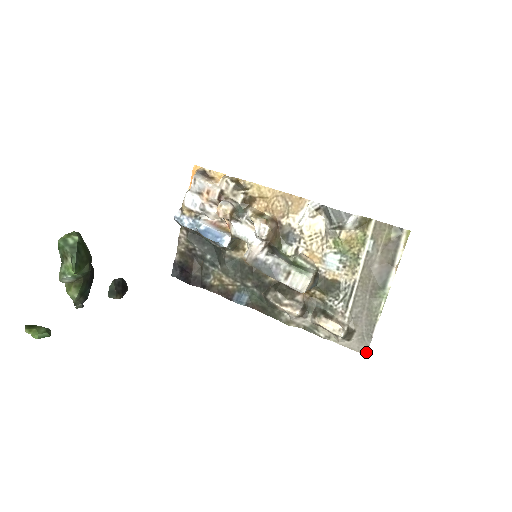
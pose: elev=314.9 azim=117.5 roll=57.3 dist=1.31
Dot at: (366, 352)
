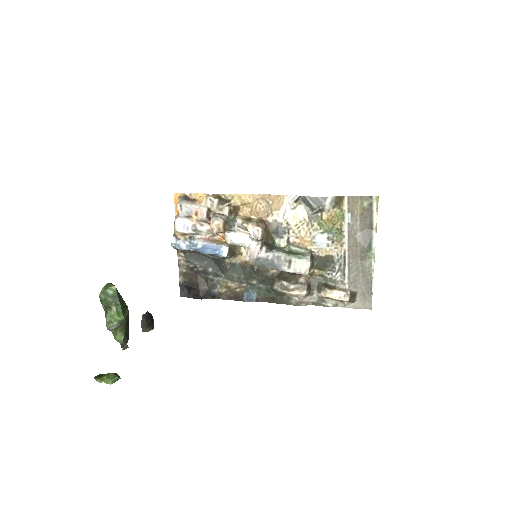
Dot at: (371, 307)
